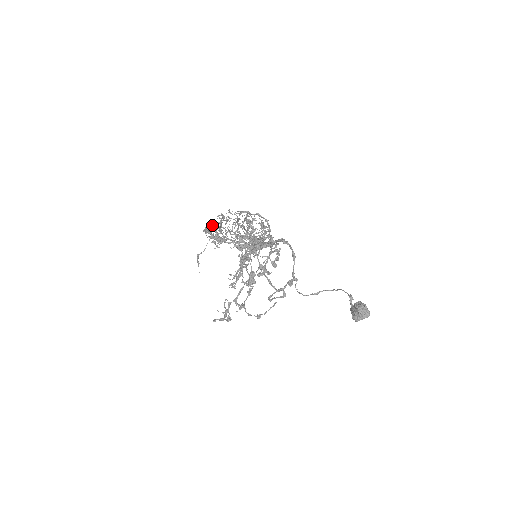
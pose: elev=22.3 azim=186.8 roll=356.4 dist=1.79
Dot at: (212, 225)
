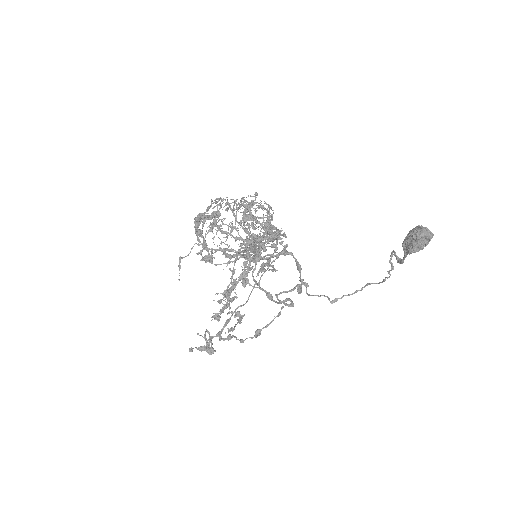
Dot at: (208, 206)
